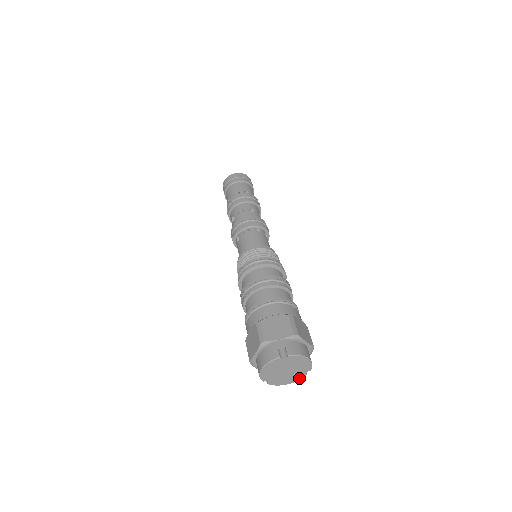
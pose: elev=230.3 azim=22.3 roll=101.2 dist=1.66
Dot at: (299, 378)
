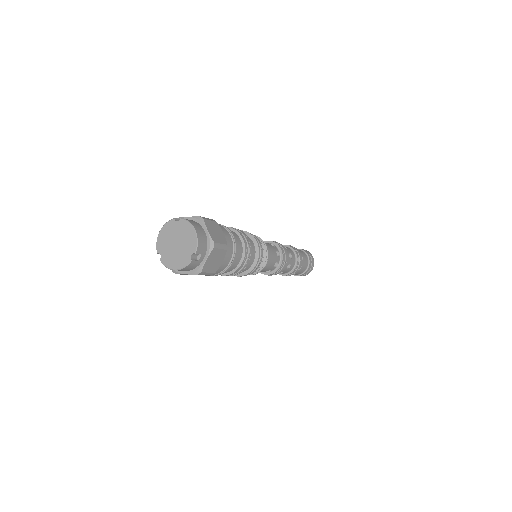
Dot at: (185, 263)
